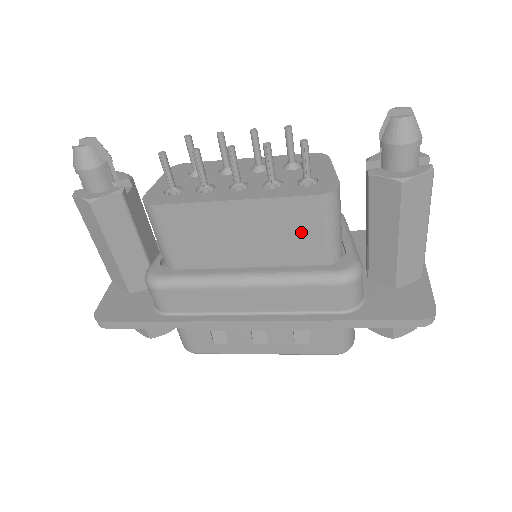
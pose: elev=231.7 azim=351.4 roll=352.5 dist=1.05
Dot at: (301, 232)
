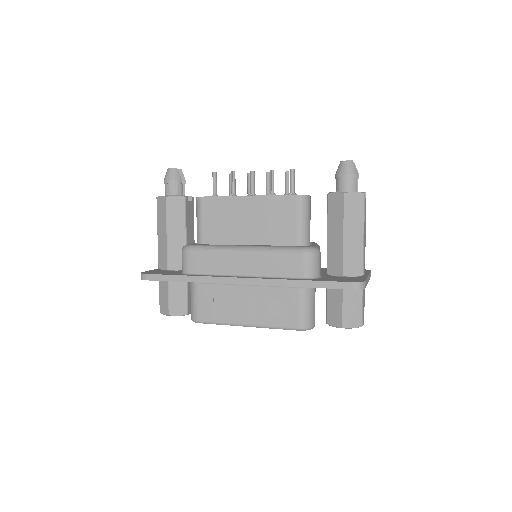
Dot at: (283, 221)
